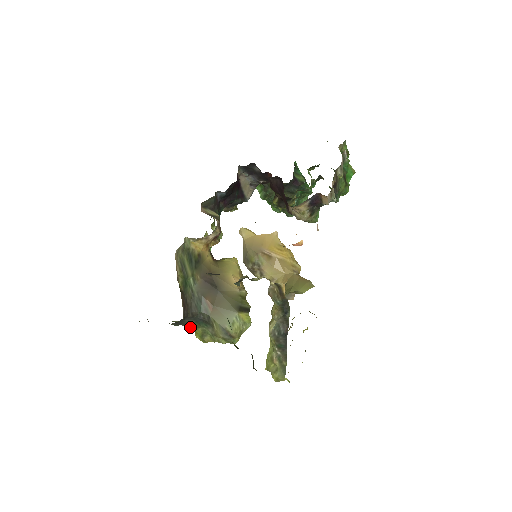
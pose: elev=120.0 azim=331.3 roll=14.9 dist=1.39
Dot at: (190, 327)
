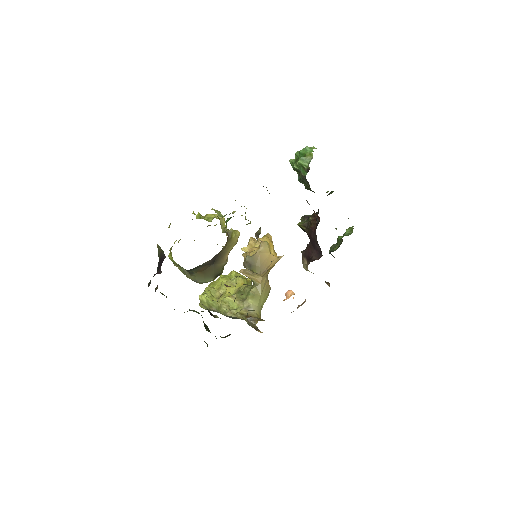
Dot at: occluded
